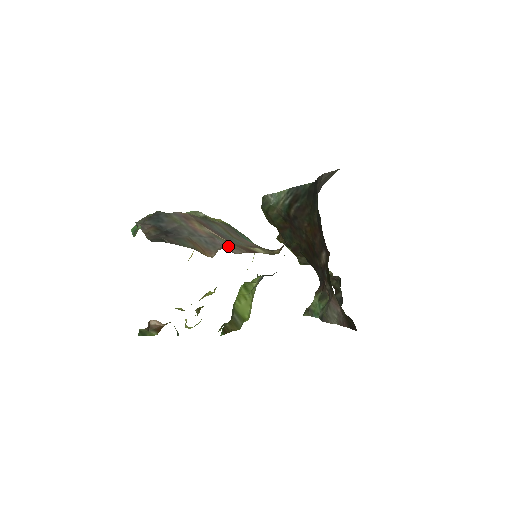
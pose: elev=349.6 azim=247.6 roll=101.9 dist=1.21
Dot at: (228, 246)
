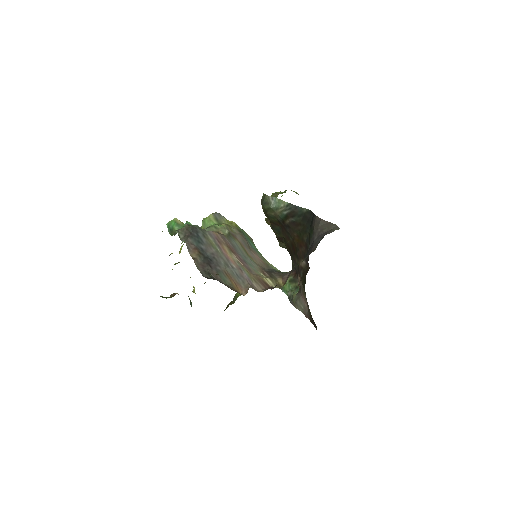
Dot at: (251, 280)
